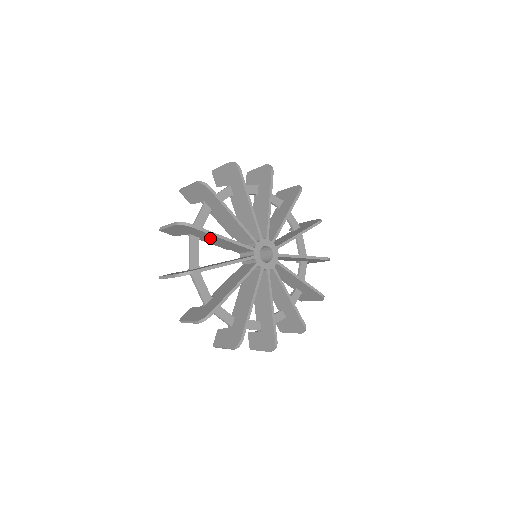
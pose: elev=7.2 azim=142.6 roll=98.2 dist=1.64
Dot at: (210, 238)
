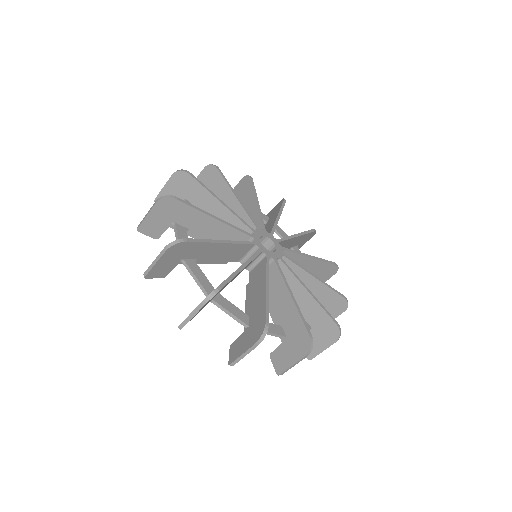
Dot at: (225, 199)
